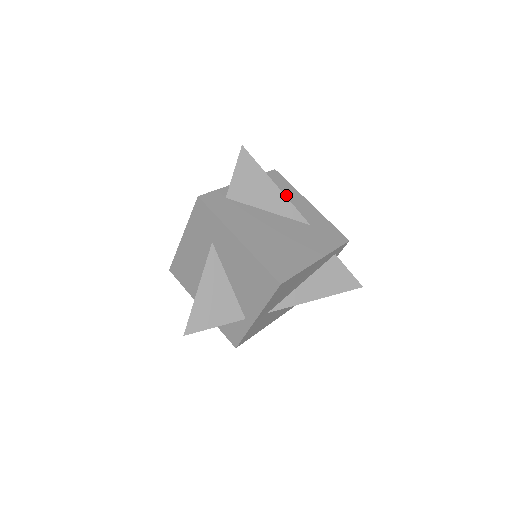
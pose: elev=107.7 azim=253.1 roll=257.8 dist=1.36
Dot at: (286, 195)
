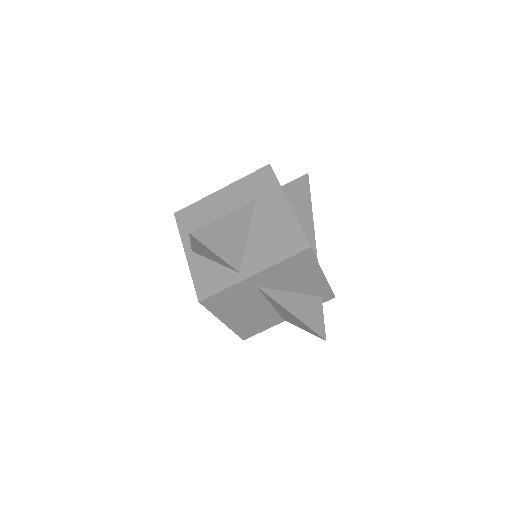
Dot at: occluded
